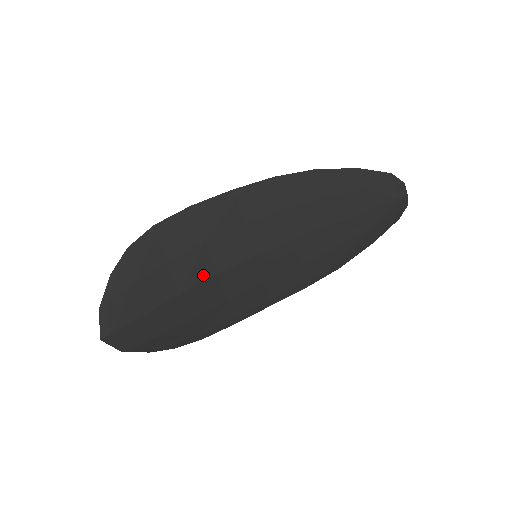
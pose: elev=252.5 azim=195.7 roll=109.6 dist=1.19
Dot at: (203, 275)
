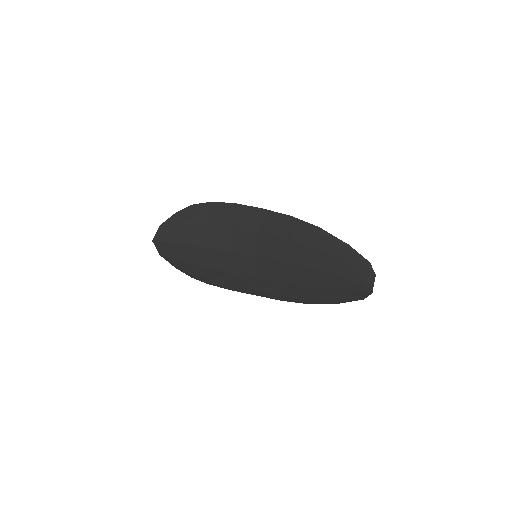
Dot at: (221, 246)
